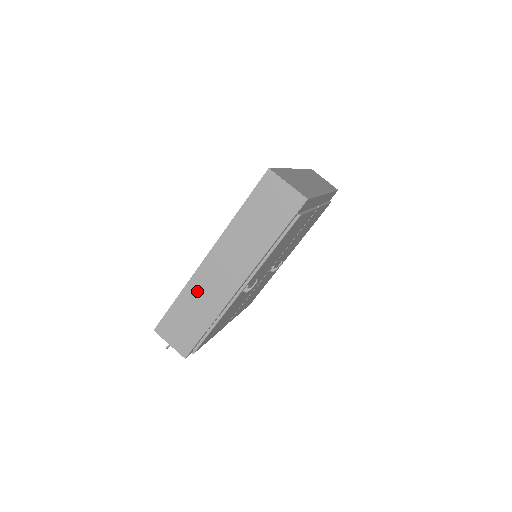
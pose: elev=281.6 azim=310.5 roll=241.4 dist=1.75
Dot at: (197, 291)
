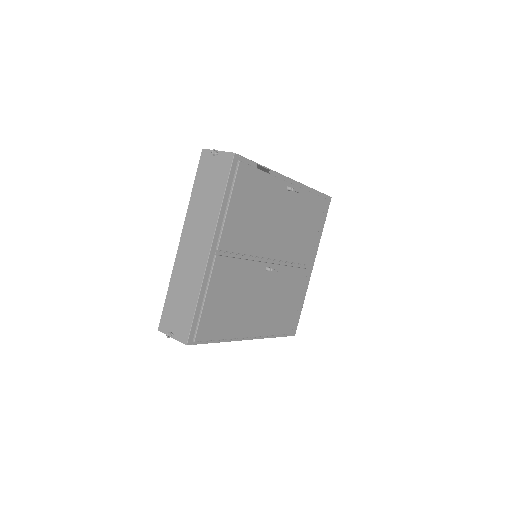
Dot at: occluded
